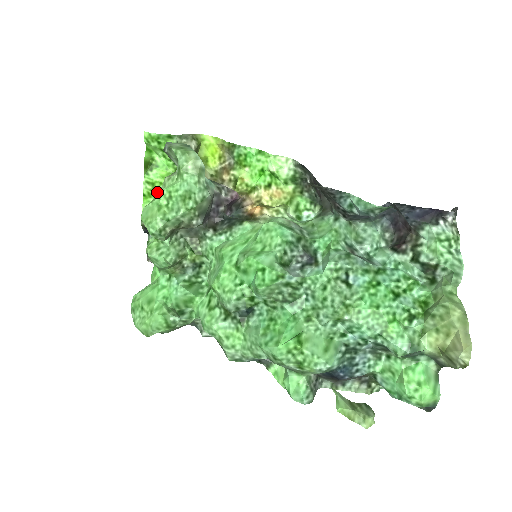
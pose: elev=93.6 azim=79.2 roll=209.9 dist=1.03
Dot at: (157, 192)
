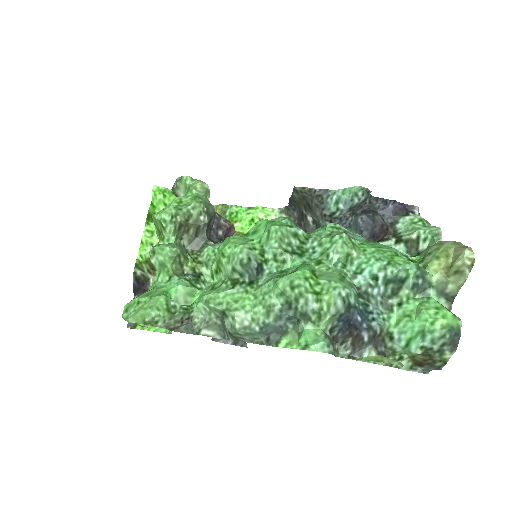
Dot at: (155, 240)
